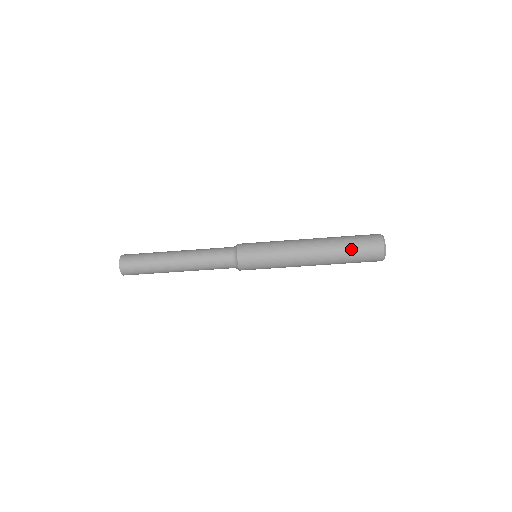
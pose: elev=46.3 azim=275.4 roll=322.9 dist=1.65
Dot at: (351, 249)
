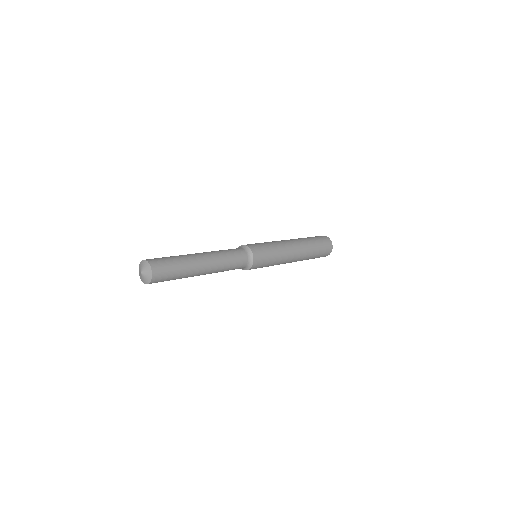
Dot at: (317, 252)
